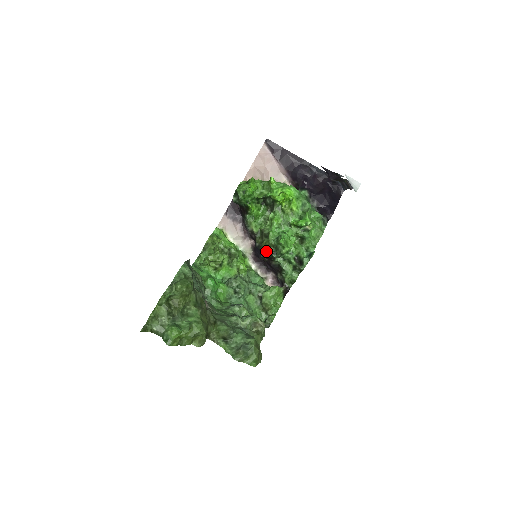
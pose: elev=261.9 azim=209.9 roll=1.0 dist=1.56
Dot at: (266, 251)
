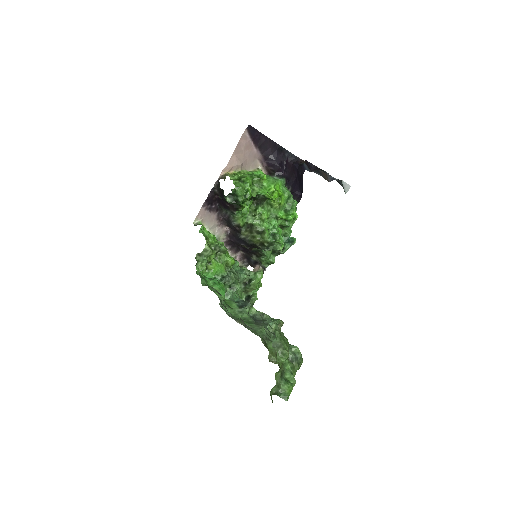
Dot at: (257, 245)
